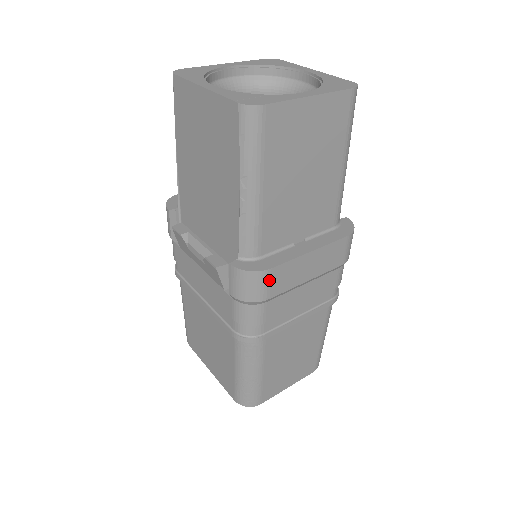
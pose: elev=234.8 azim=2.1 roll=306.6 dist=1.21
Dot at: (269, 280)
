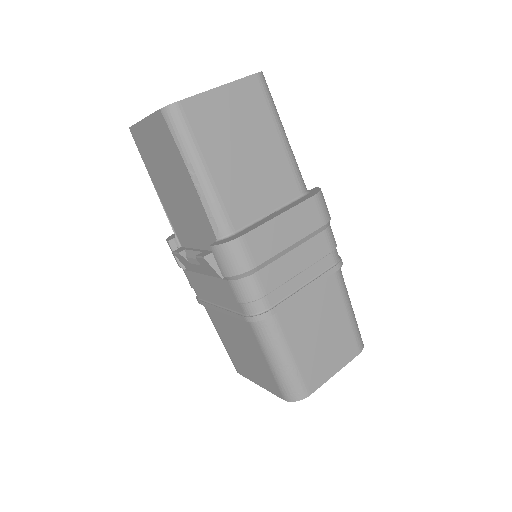
Dot at: (247, 247)
